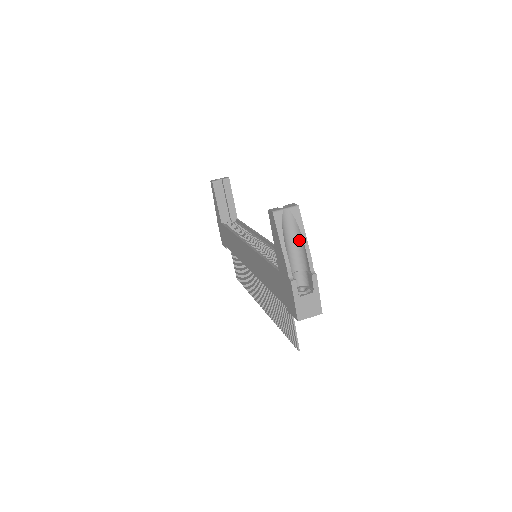
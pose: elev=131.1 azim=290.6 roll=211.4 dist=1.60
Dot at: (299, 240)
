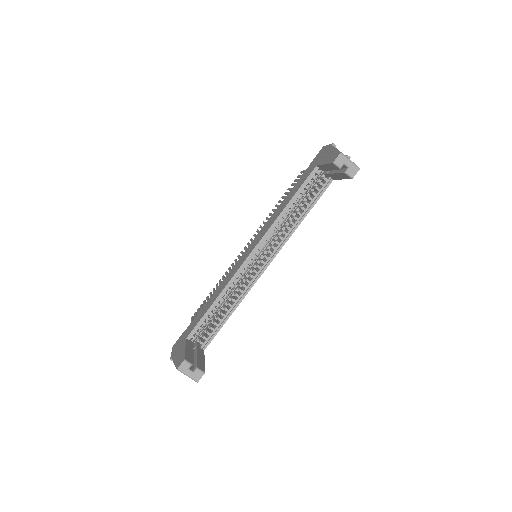
Dot at: occluded
